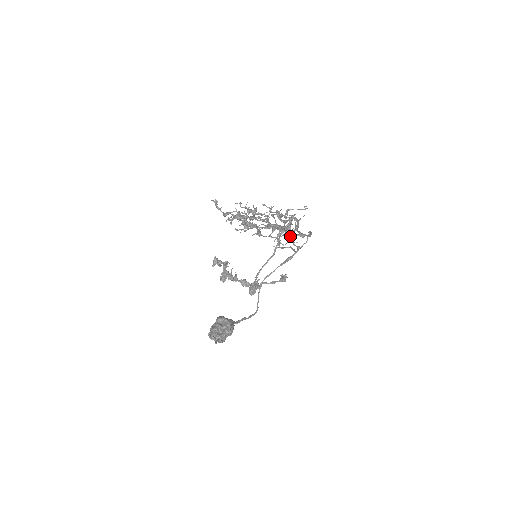
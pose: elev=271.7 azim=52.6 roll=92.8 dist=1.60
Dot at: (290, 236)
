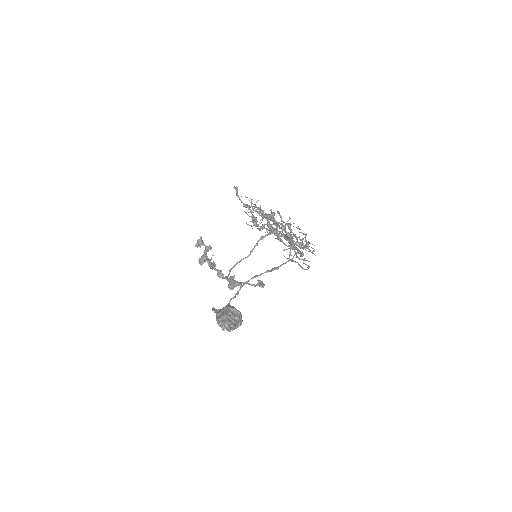
Dot at: (301, 252)
